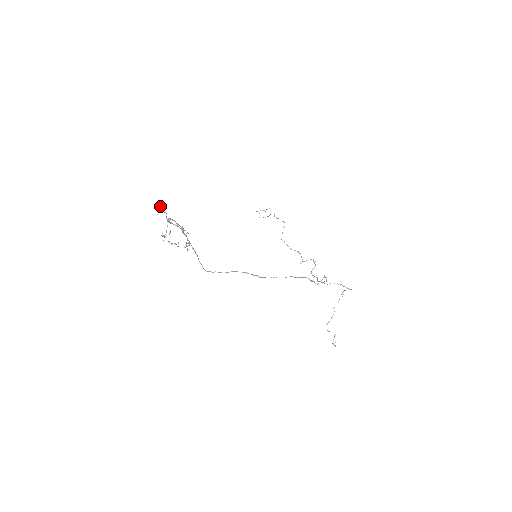
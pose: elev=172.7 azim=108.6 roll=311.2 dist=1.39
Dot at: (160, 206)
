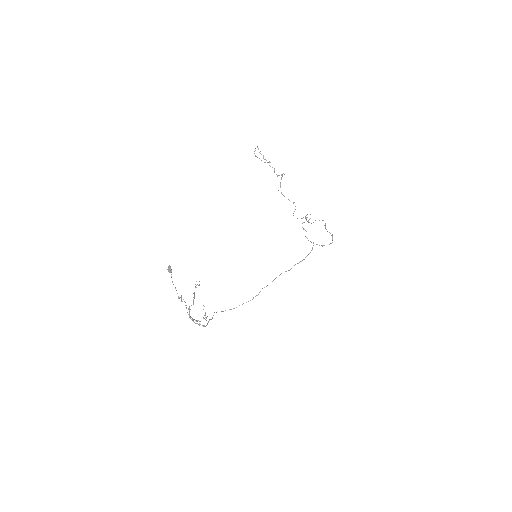
Dot at: (178, 296)
